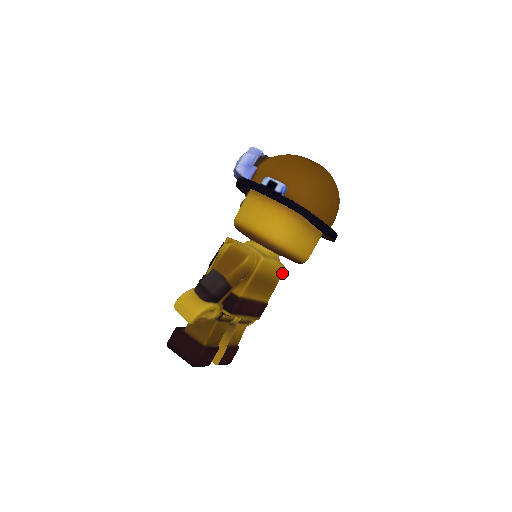
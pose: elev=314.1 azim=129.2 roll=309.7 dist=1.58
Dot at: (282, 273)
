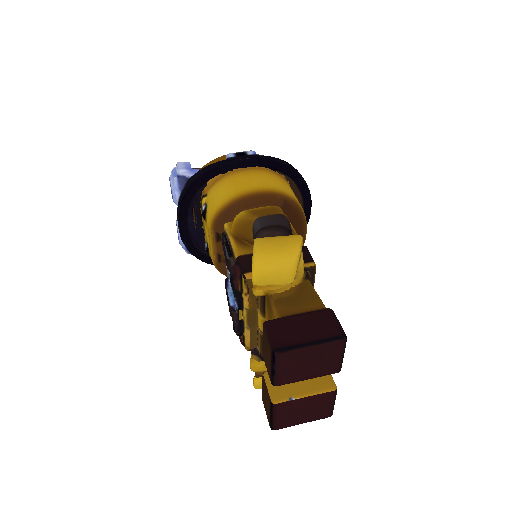
Dot at: occluded
